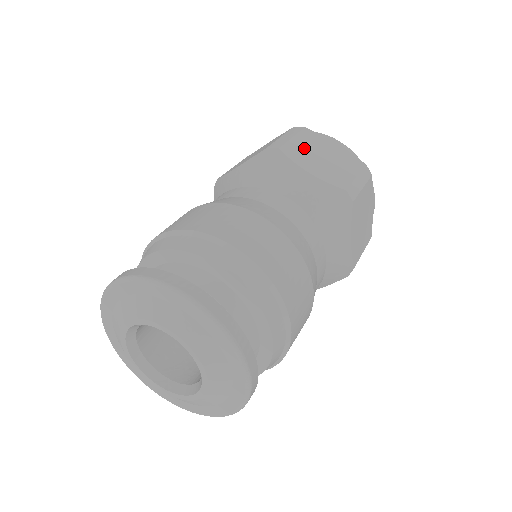
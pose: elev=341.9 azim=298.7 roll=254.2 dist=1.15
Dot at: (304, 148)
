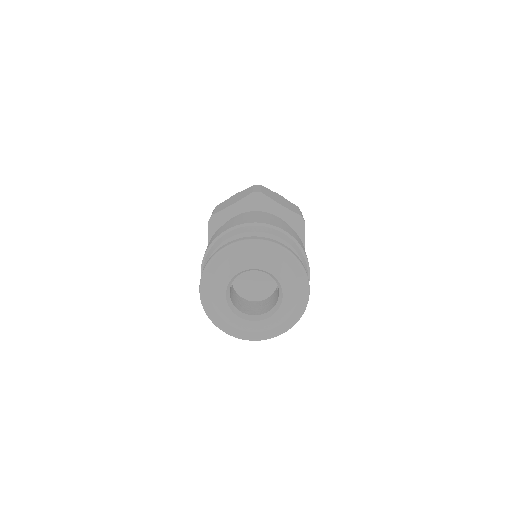
Dot at: (270, 194)
